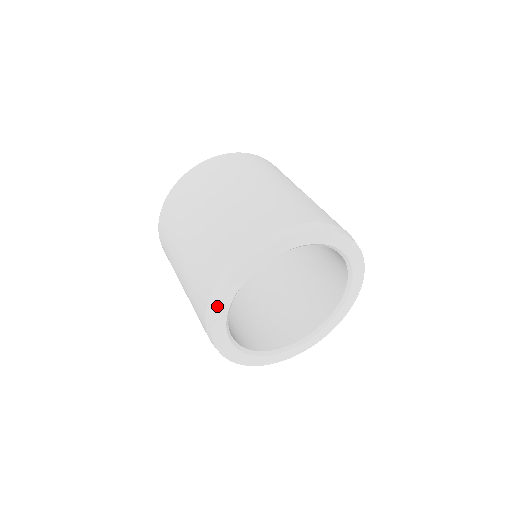
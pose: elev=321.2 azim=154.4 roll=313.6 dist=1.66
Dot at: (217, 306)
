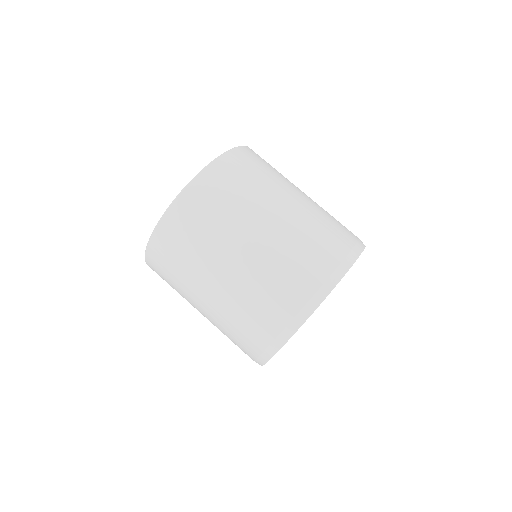
Dot at: occluded
